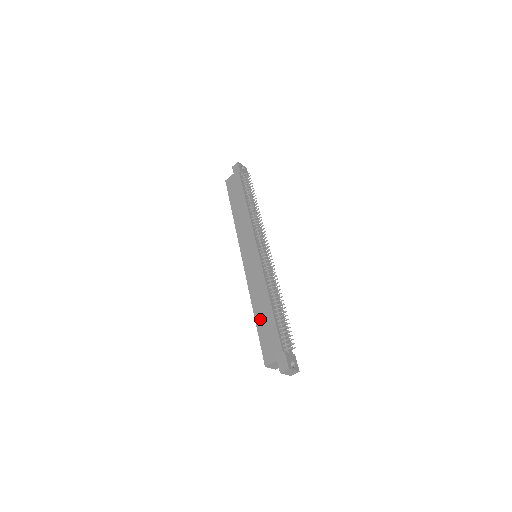
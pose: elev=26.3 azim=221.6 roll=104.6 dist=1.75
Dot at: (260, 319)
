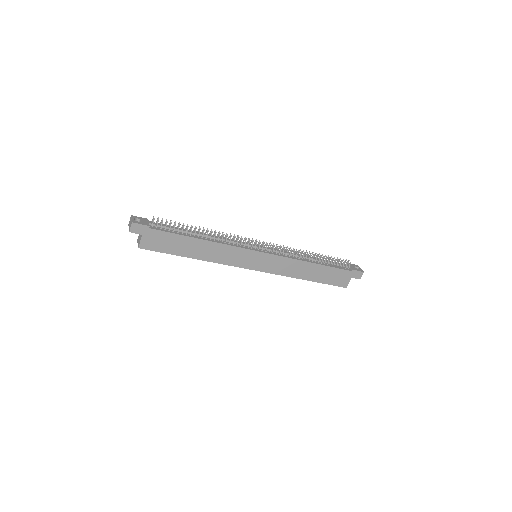
Dot at: (316, 277)
